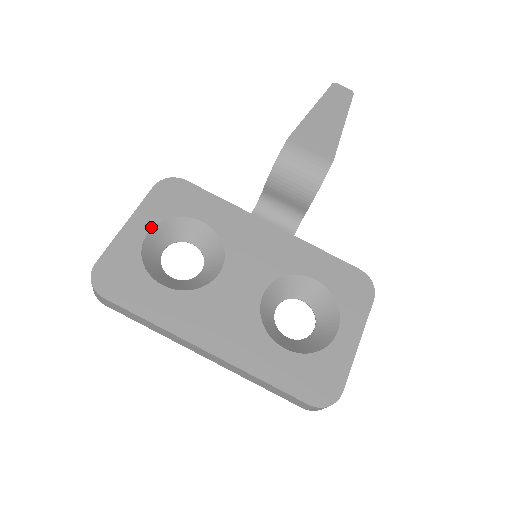
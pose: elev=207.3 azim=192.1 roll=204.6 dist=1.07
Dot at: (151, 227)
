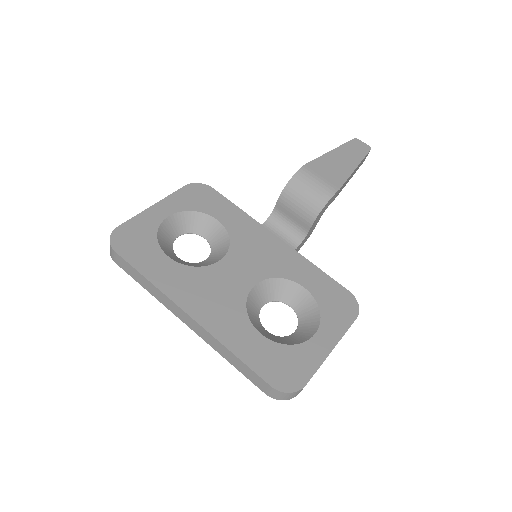
Dot at: (173, 213)
